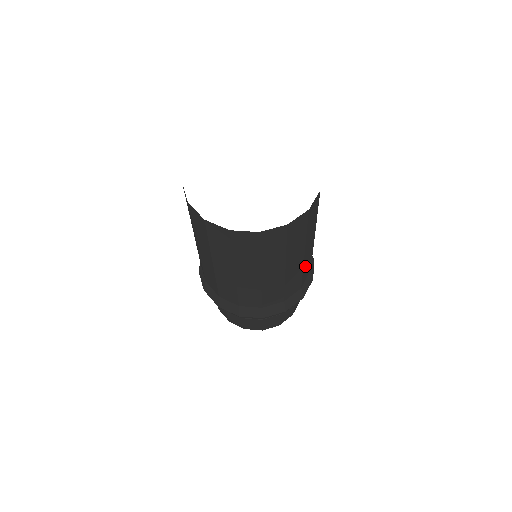
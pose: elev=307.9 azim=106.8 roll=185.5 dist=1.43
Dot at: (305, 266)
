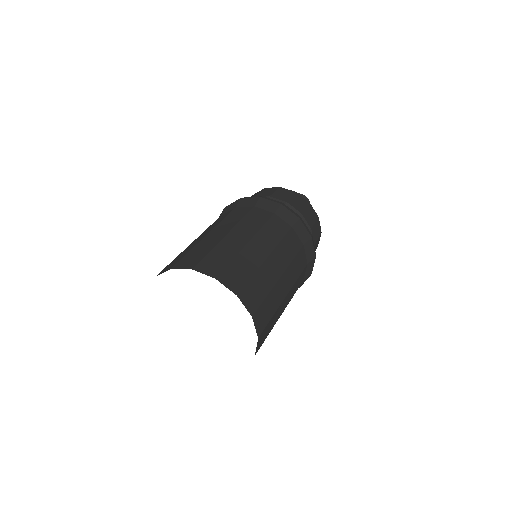
Dot at: occluded
